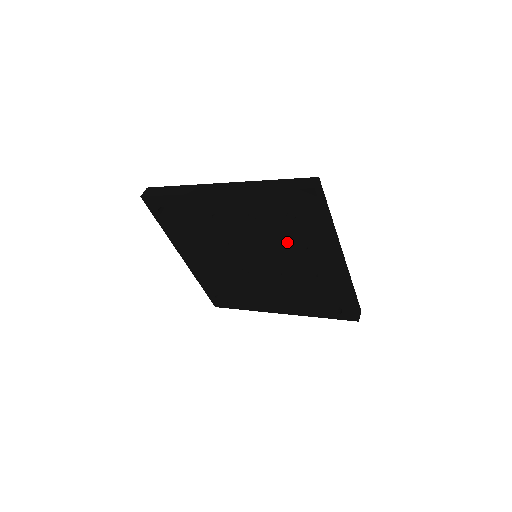
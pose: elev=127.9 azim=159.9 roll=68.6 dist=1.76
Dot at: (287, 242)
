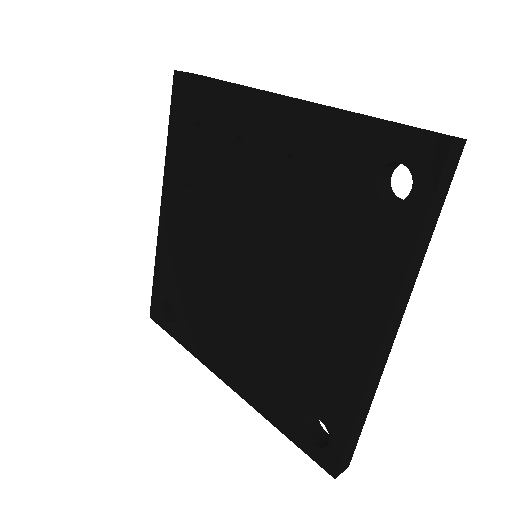
Dot at: (228, 166)
